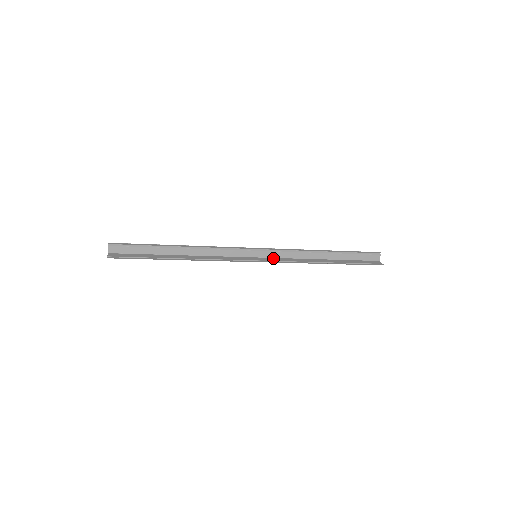
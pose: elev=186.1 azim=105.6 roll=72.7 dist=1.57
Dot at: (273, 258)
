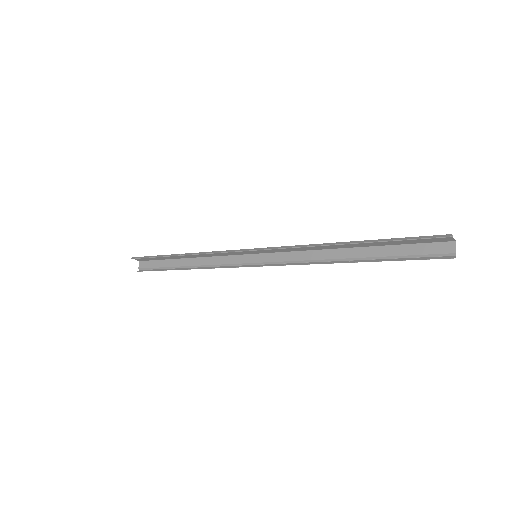
Dot at: (278, 254)
